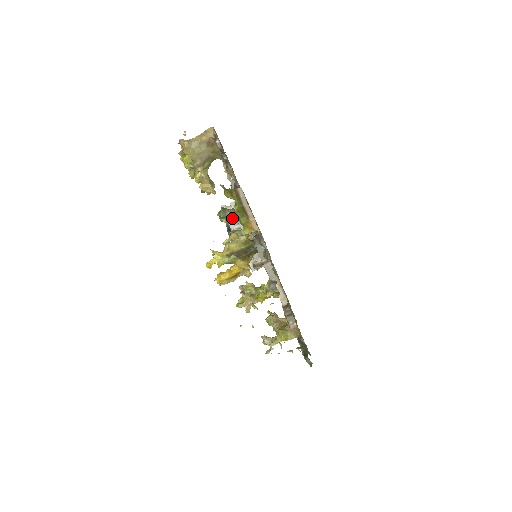
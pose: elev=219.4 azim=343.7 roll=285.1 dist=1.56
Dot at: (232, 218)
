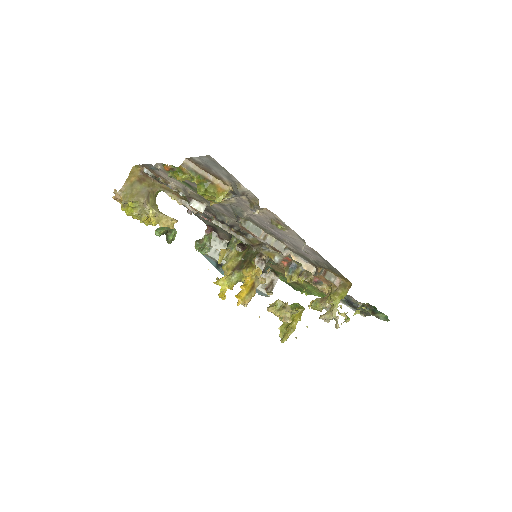
Dot at: (213, 252)
